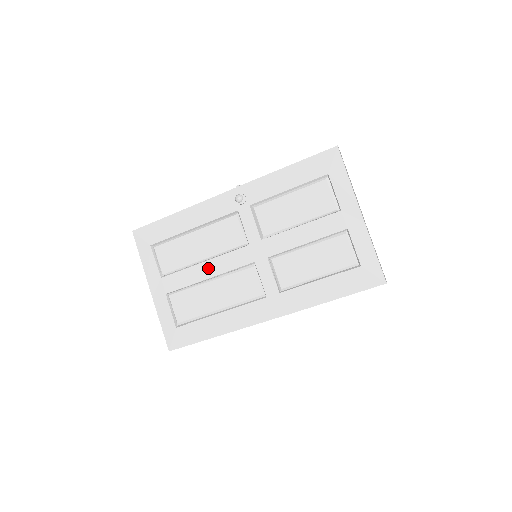
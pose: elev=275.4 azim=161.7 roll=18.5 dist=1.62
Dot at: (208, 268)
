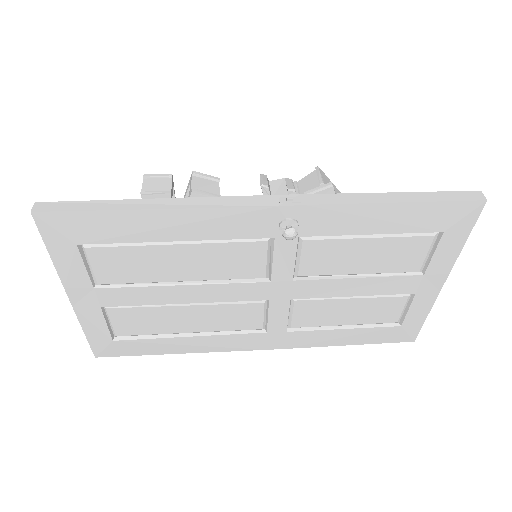
Dot at: (189, 293)
